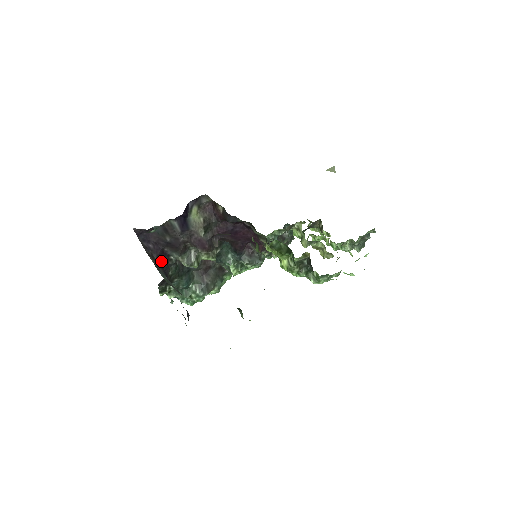
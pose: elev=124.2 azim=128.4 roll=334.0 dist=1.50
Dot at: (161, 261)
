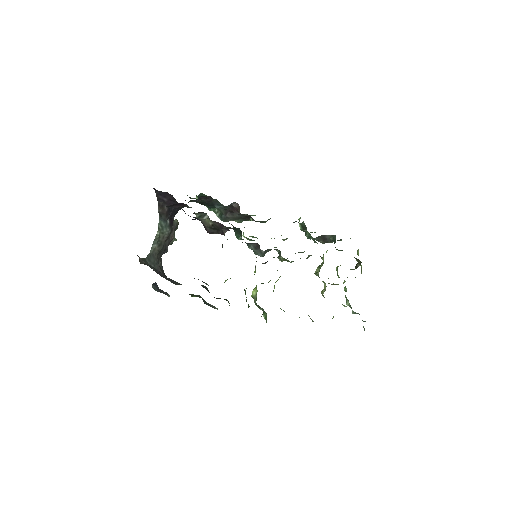
Dot at: (174, 206)
